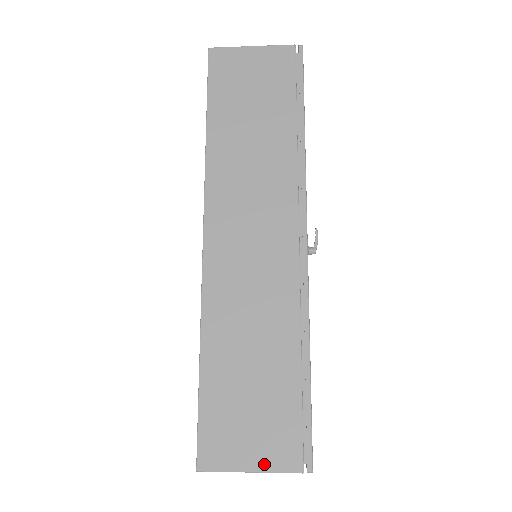
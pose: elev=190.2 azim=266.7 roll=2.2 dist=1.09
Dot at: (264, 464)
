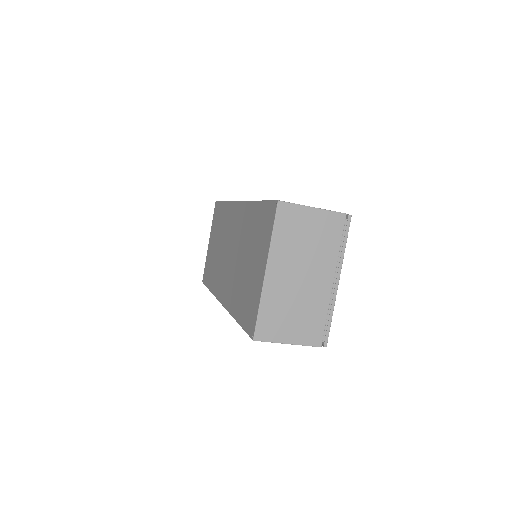
Dot at: (320, 209)
